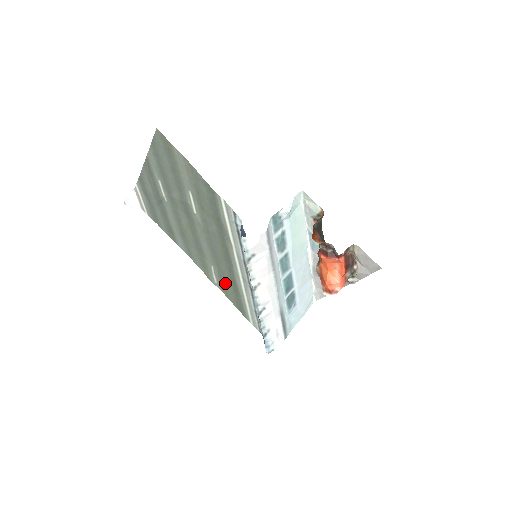
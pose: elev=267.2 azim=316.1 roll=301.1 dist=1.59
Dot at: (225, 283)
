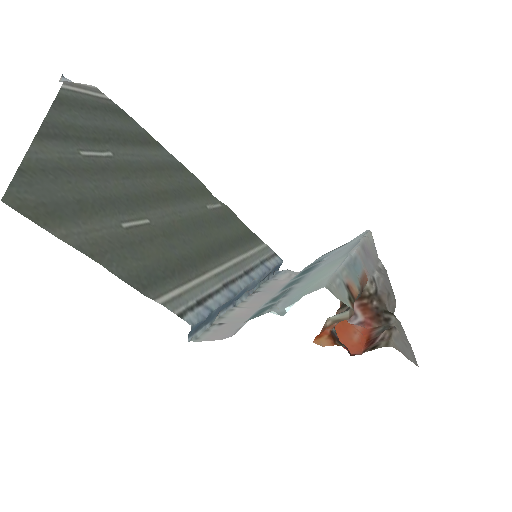
Dot at: (227, 223)
